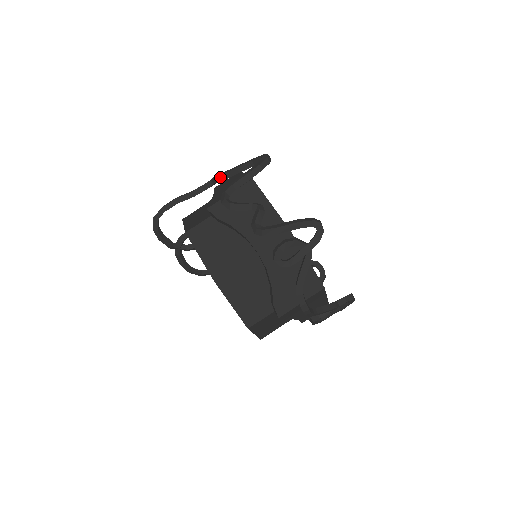
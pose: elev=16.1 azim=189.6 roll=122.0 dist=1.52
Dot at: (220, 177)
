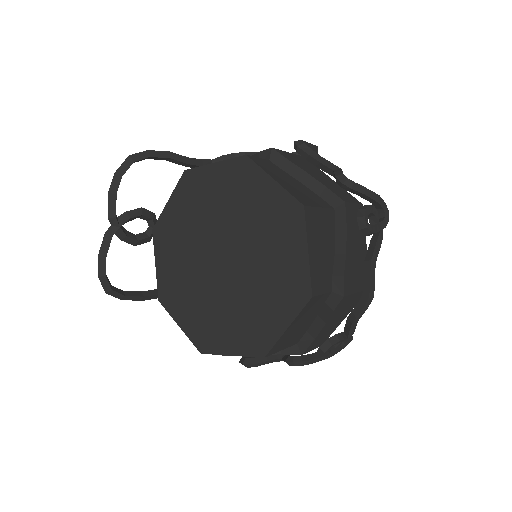
Dot at: (243, 153)
